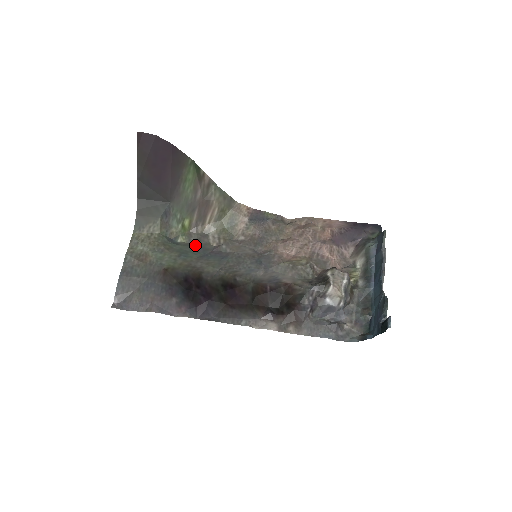
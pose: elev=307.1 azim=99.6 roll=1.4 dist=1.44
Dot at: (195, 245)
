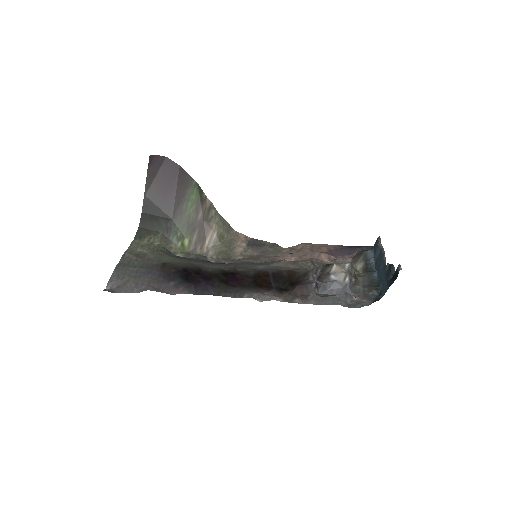
Dot at: (194, 258)
